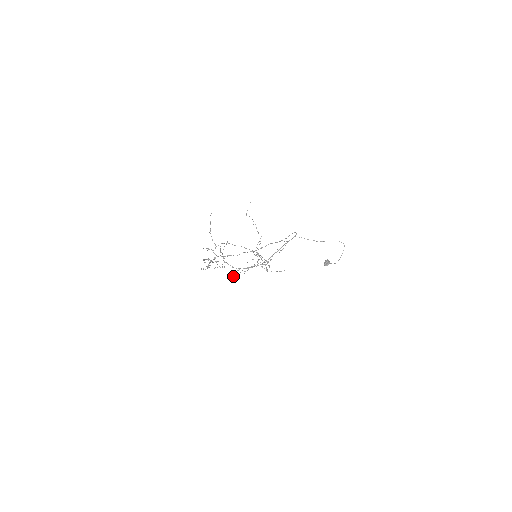
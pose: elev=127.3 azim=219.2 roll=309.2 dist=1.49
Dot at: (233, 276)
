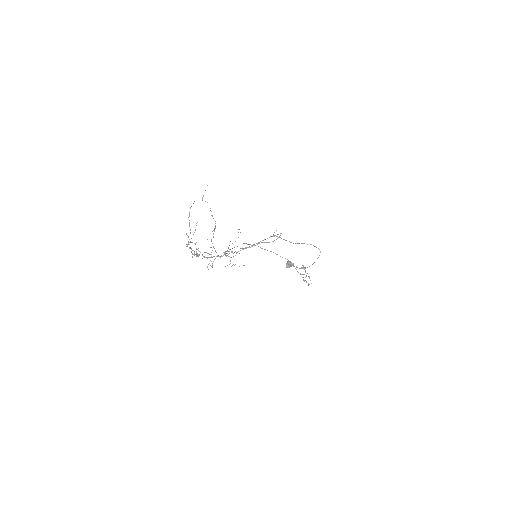
Dot at: (207, 266)
